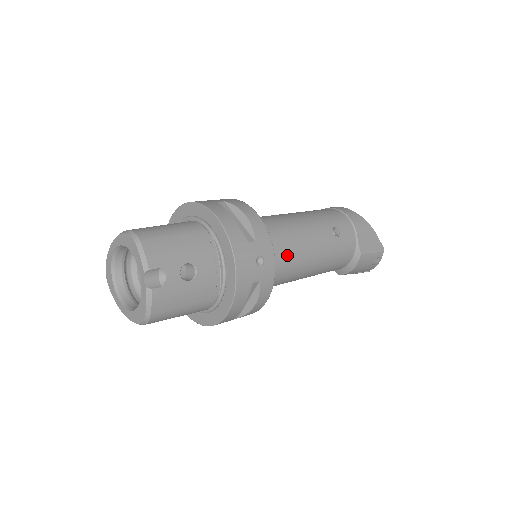
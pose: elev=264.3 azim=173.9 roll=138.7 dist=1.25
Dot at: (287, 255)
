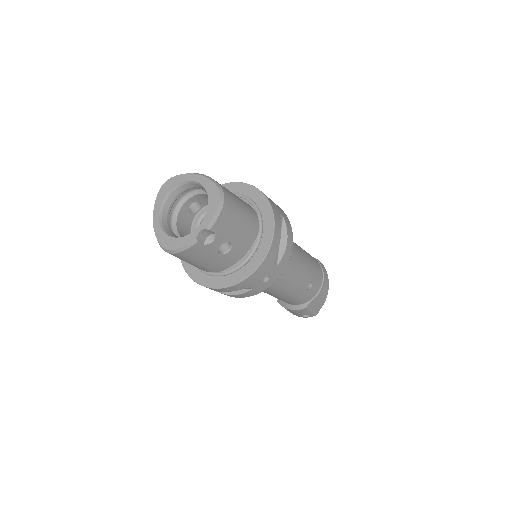
Dot at: occluded
